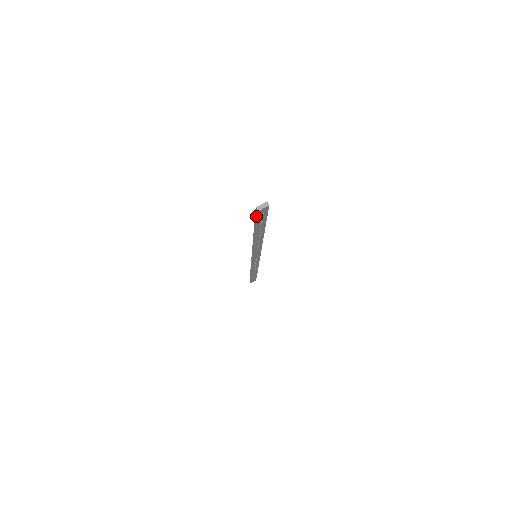
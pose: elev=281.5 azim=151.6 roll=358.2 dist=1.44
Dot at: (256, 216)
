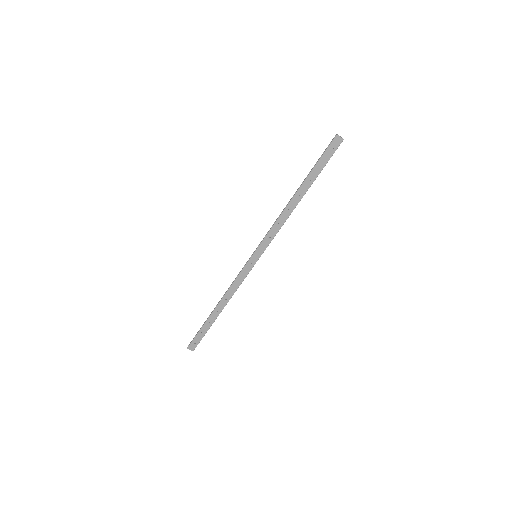
Dot at: (328, 146)
